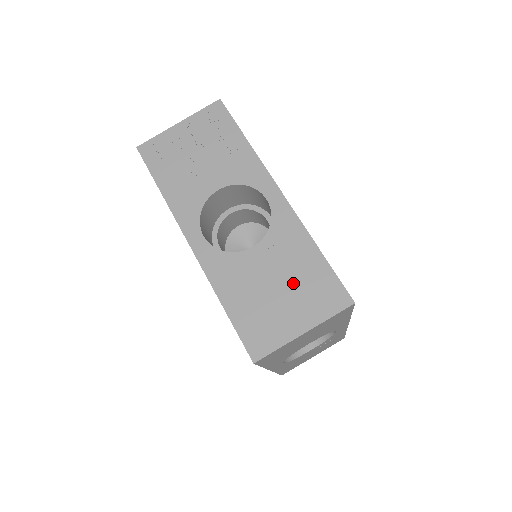
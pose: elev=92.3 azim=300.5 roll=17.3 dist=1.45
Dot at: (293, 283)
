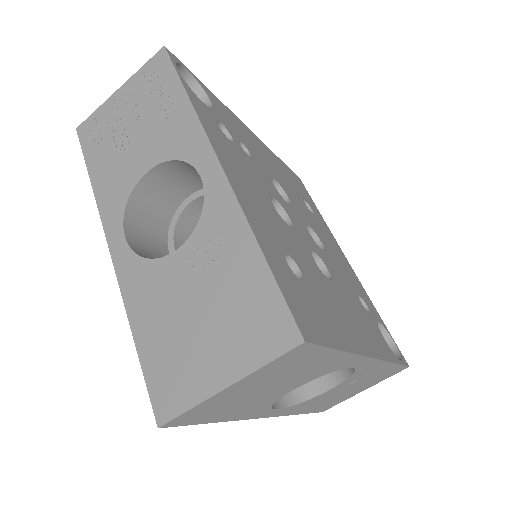
Dot at: (220, 305)
